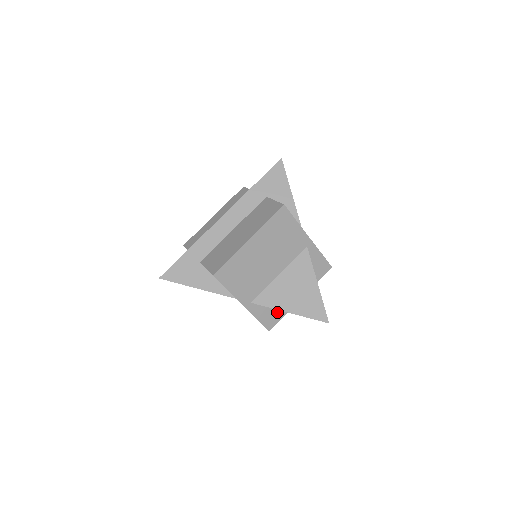
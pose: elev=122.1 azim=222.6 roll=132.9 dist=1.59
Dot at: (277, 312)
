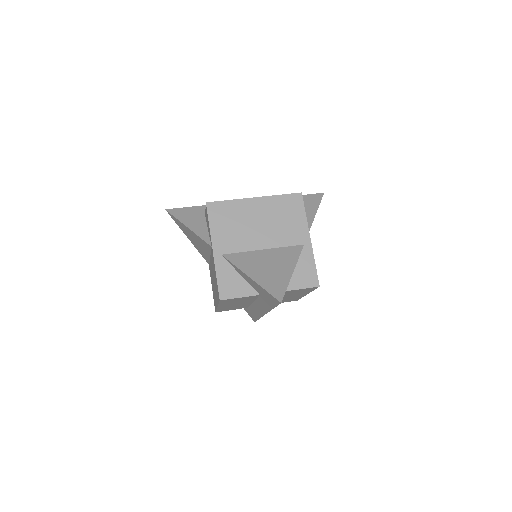
Dot at: (239, 286)
